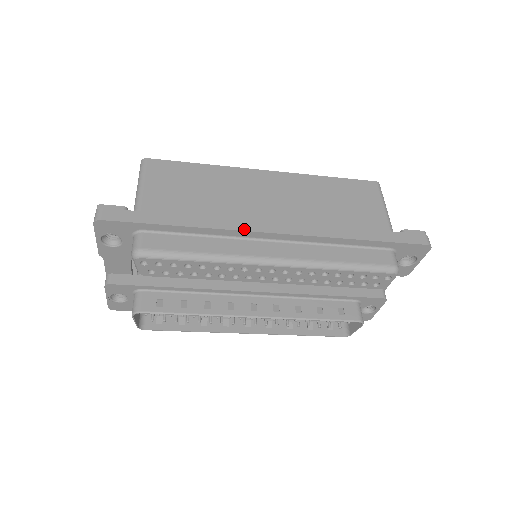
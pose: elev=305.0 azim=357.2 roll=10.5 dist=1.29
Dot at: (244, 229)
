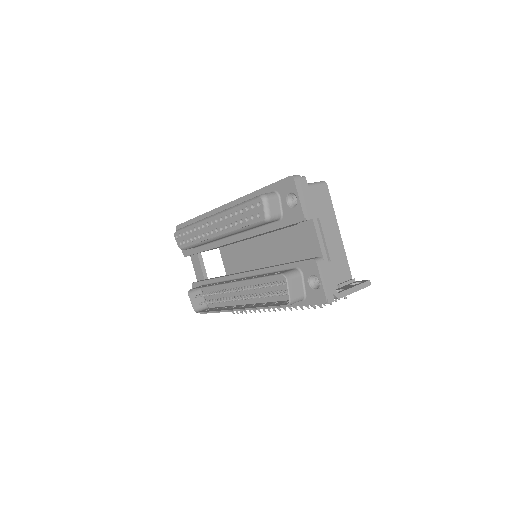
Dot at: (214, 209)
